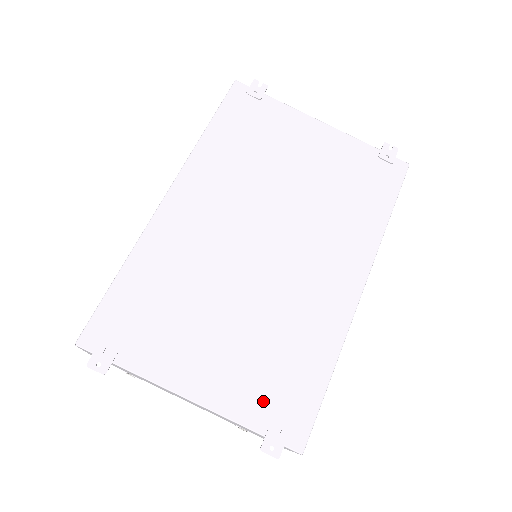
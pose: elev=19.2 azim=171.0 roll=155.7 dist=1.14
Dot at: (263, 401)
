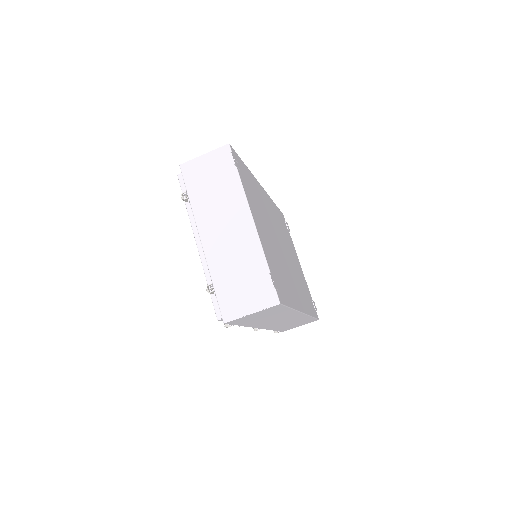
Dot at: (273, 268)
